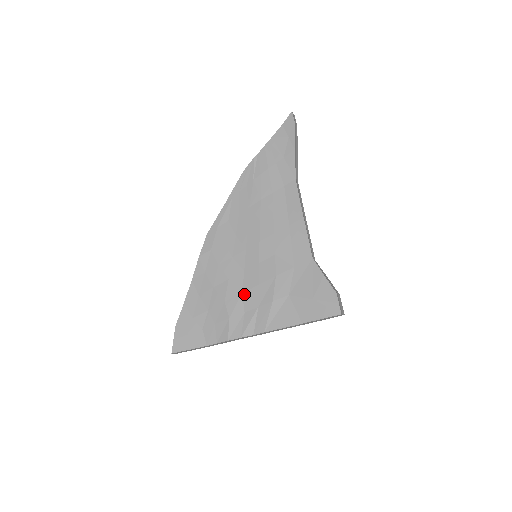
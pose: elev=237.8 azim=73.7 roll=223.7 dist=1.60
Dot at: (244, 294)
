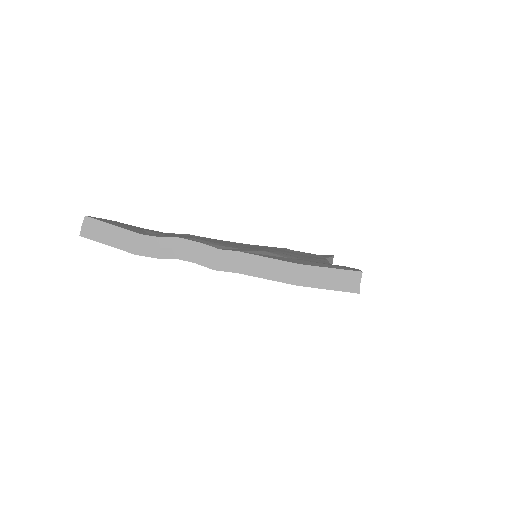
Dot at: (228, 245)
